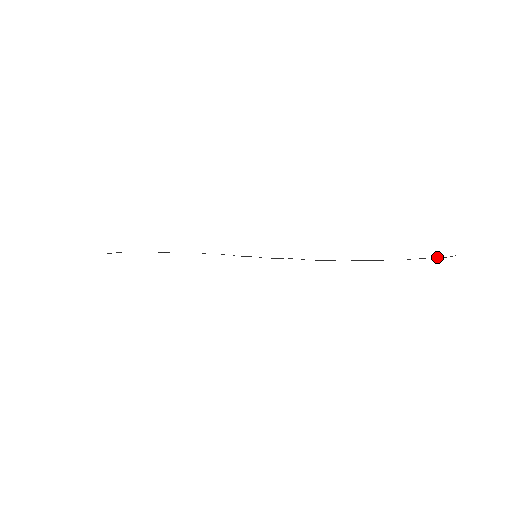
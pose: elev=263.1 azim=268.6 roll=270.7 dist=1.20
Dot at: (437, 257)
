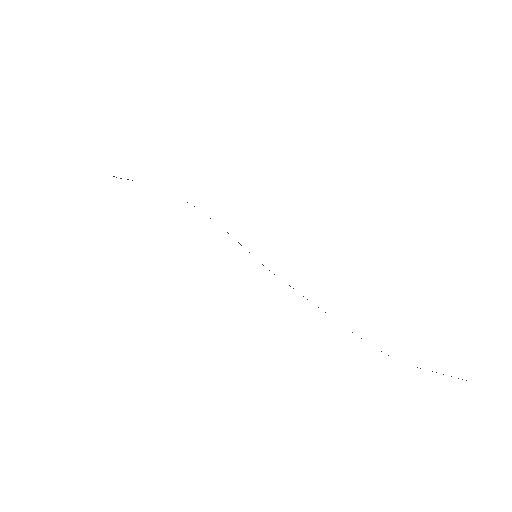
Dot at: occluded
